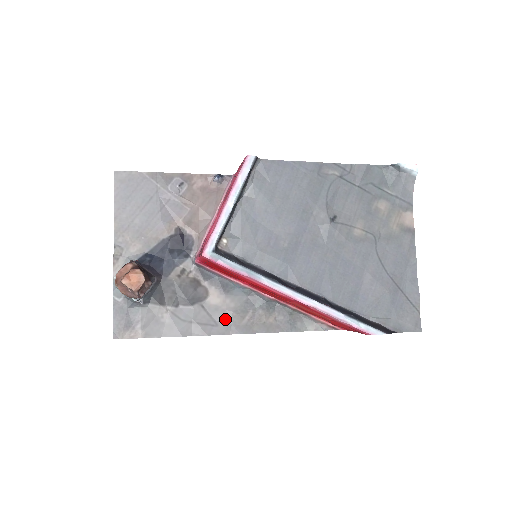
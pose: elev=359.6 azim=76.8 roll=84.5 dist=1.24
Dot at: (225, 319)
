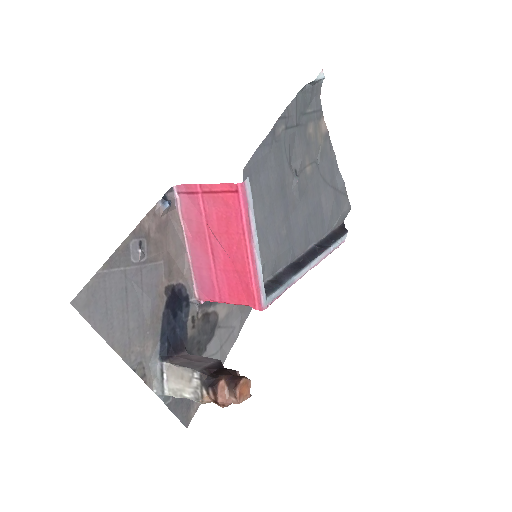
Dot at: (236, 317)
